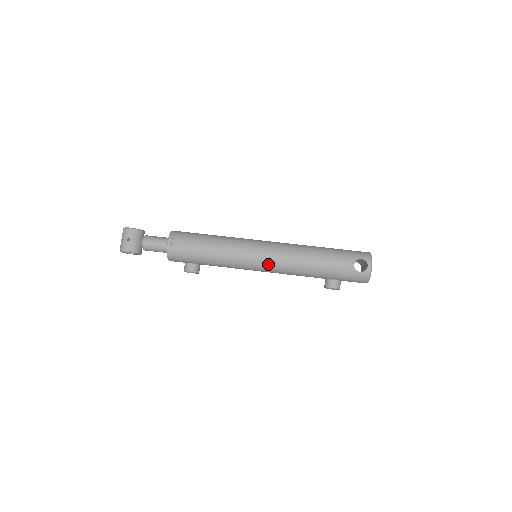
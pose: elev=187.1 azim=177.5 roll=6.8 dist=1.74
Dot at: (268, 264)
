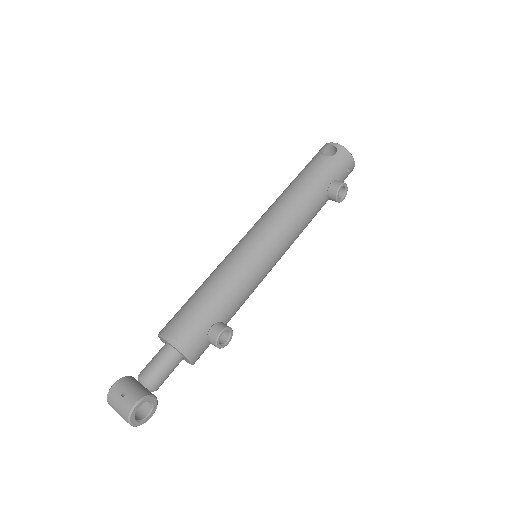
Dot at: (271, 236)
